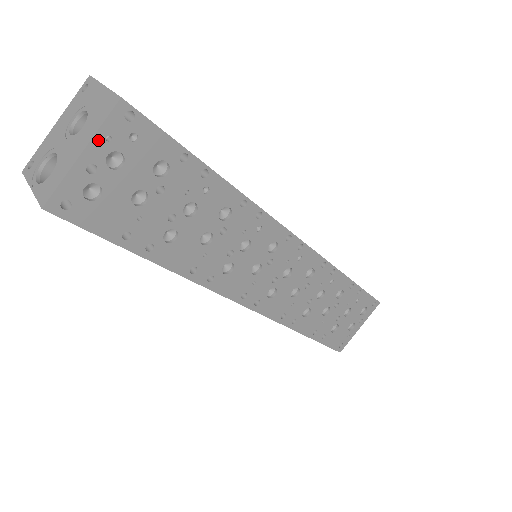
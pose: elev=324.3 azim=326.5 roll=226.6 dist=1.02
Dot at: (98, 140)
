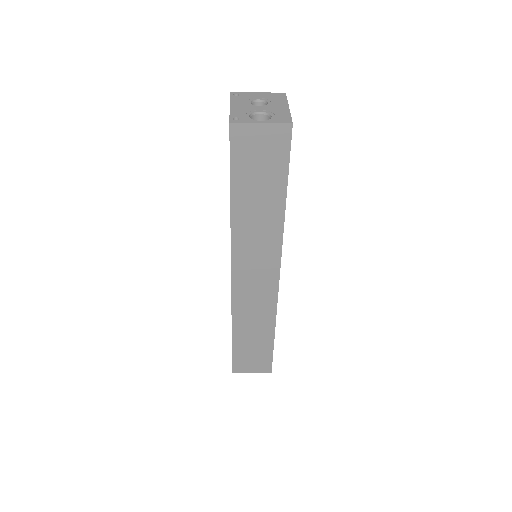
Dot at: occluded
